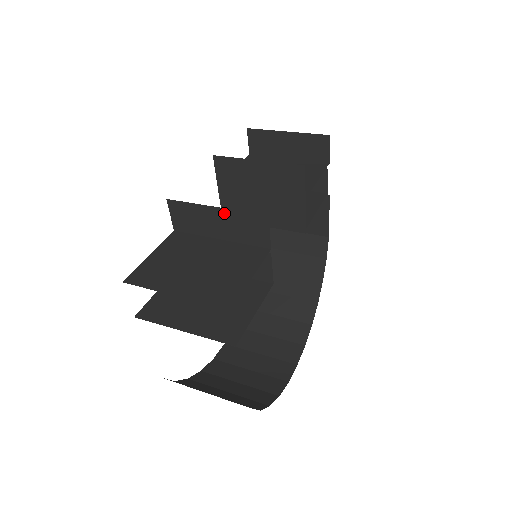
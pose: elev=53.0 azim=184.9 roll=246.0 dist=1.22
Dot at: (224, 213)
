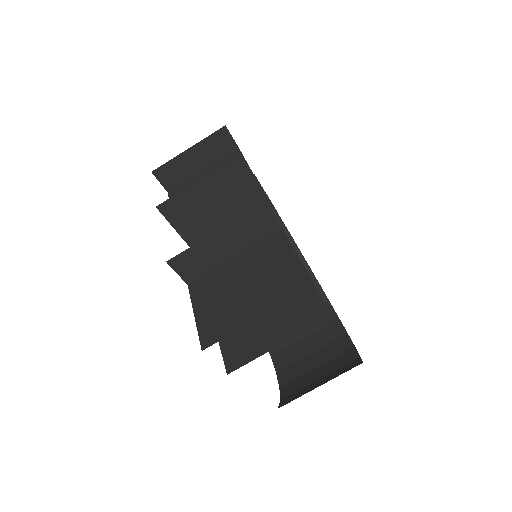
Dot at: (226, 231)
